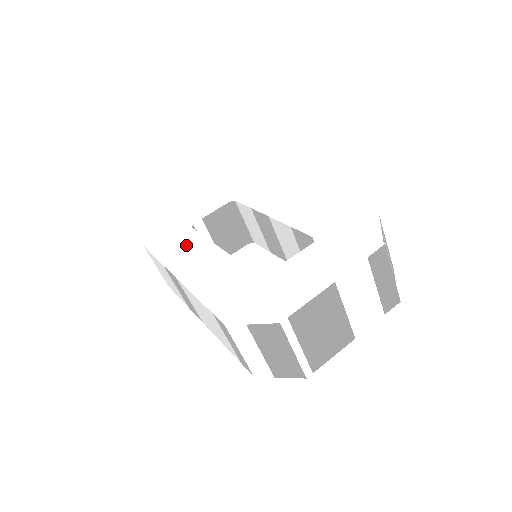
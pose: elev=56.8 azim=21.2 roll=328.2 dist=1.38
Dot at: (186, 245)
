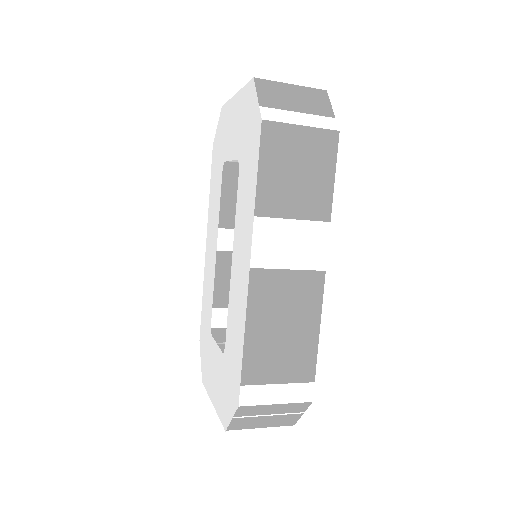
Dot at: (215, 202)
